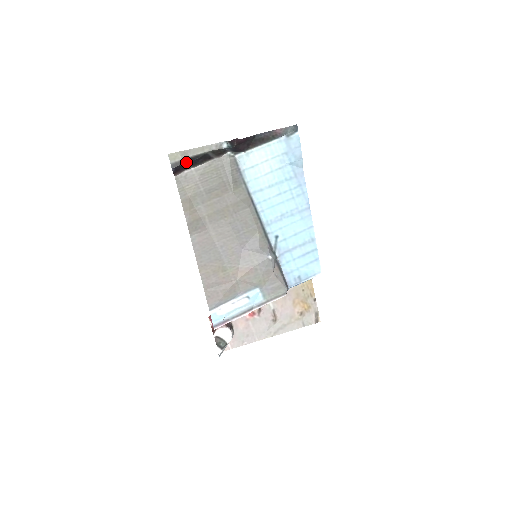
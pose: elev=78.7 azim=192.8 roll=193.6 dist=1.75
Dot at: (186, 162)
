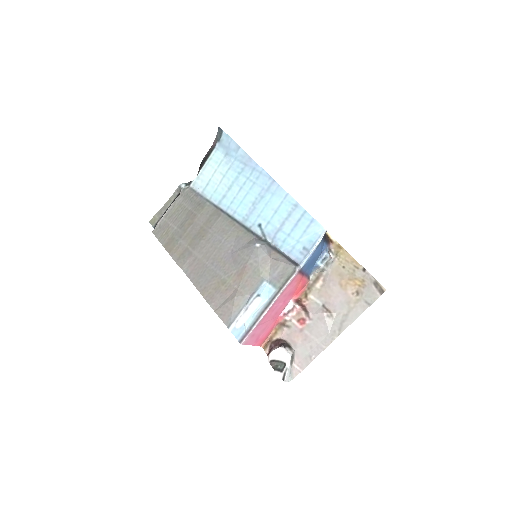
Dot at: occluded
